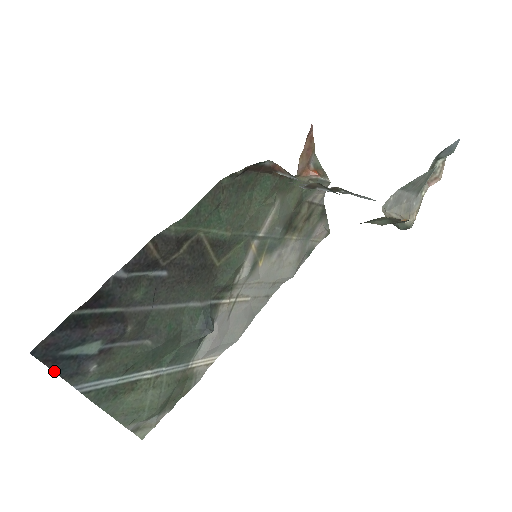
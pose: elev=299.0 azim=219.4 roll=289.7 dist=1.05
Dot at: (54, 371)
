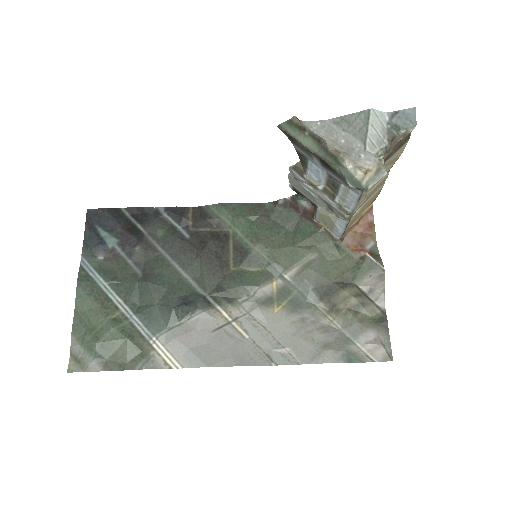
Dot at: (85, 234)
